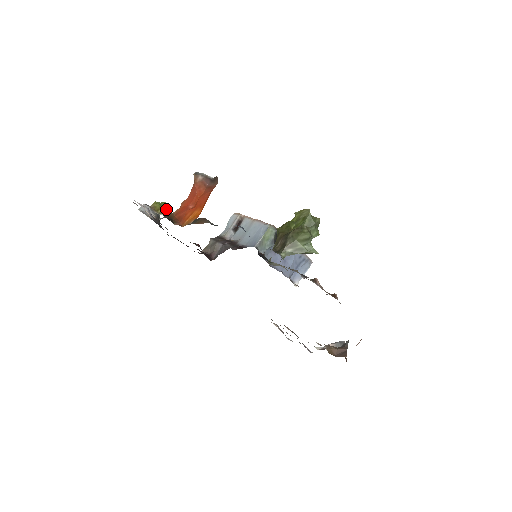
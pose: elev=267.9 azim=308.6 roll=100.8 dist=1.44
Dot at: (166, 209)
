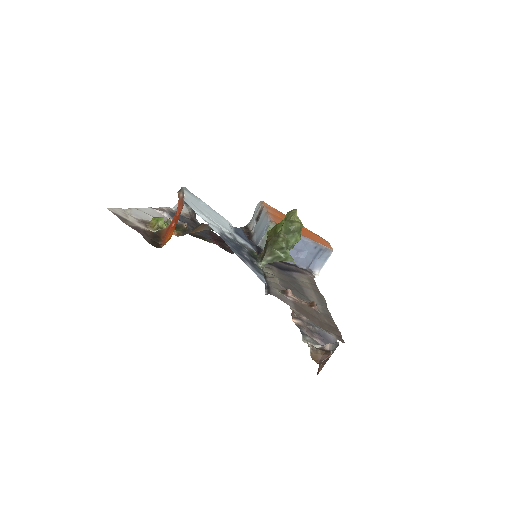
Dot at: (162, 224)
